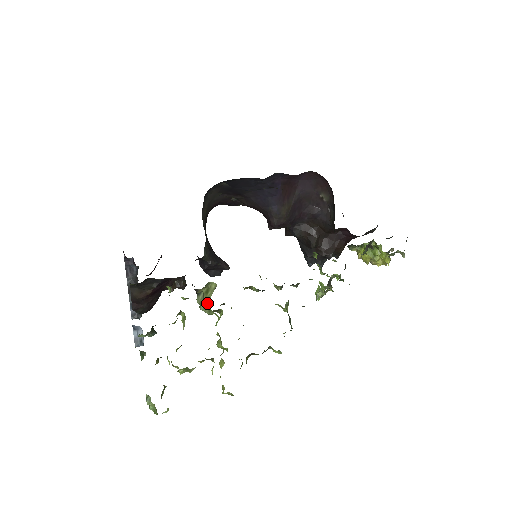
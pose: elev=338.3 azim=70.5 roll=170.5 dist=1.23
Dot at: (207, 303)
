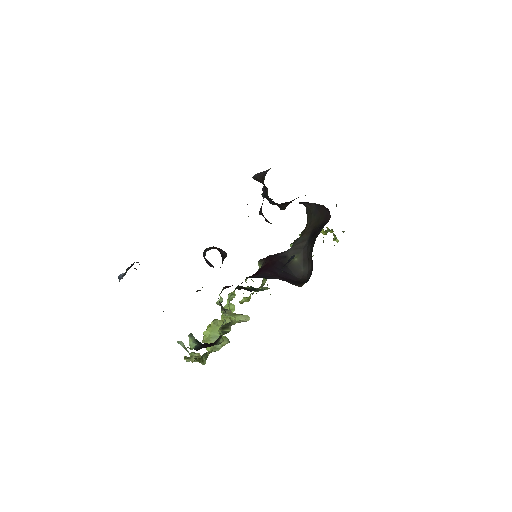
Dot at: (234, 316)
